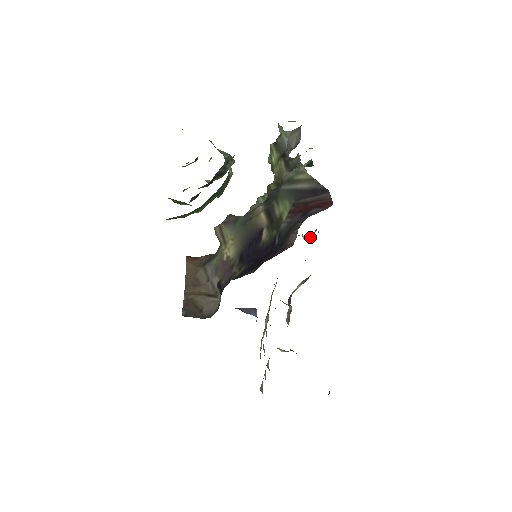
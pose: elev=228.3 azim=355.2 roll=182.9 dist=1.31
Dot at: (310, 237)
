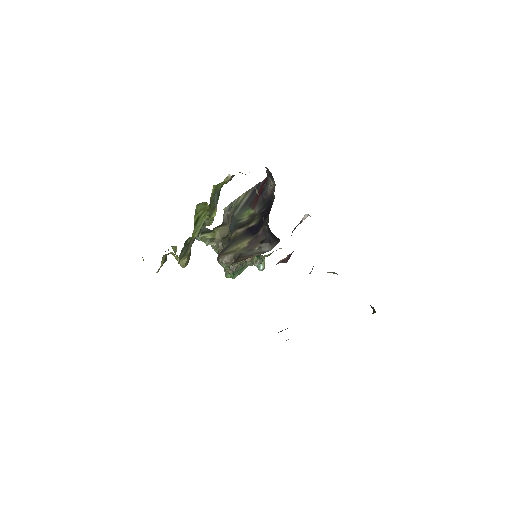
Dot at: (264, 262)
